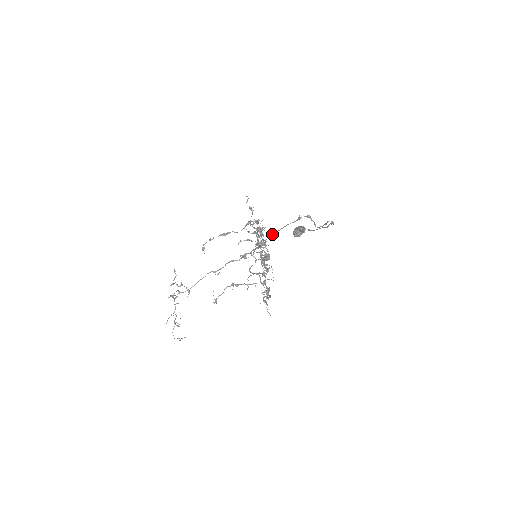
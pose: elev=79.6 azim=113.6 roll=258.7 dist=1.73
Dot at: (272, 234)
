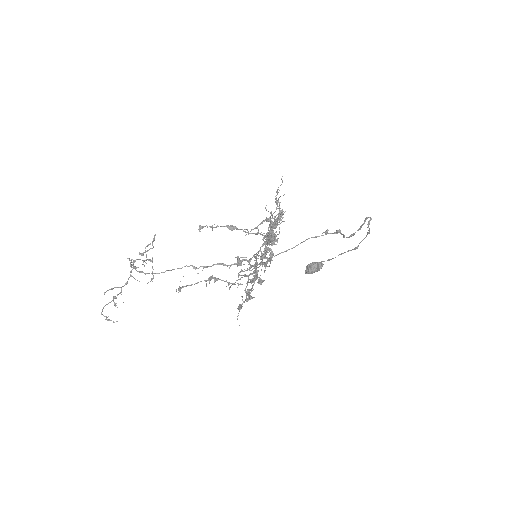
Dot at: (284, 251)
